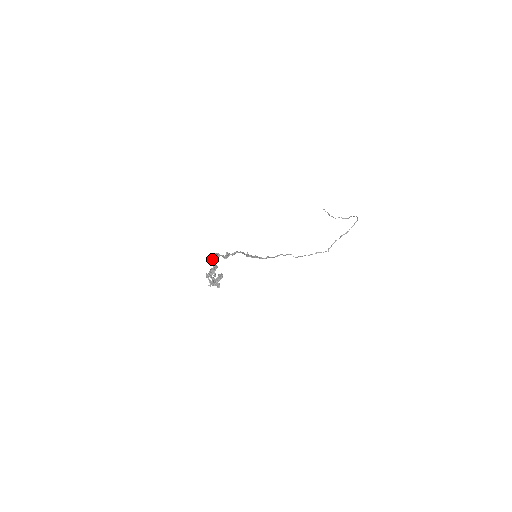
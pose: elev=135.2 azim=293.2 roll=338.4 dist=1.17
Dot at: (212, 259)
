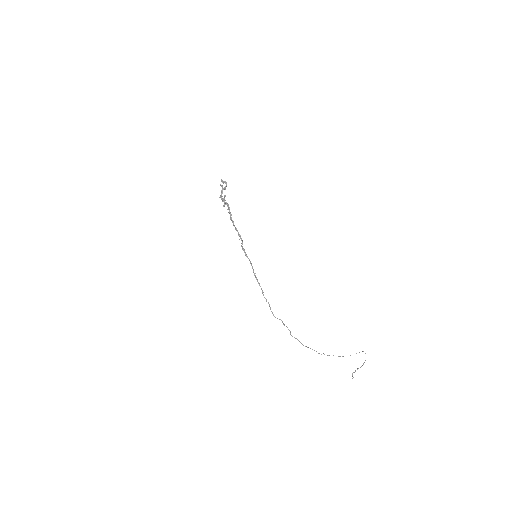
Dot at: (231, 214)
